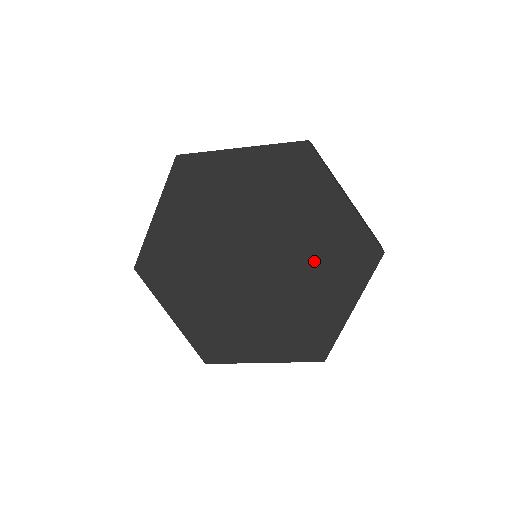
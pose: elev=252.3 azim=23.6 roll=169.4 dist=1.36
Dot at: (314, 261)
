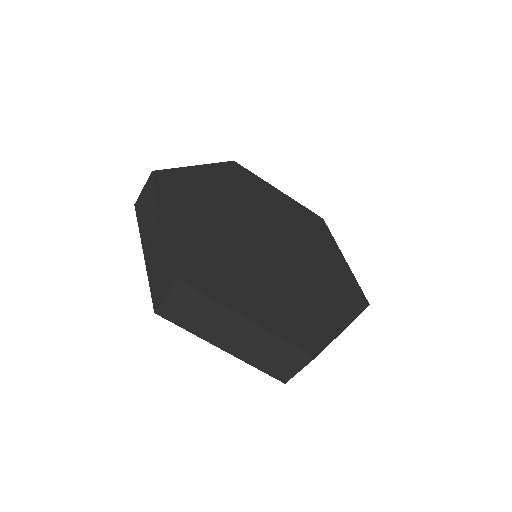
Dot at: (300, 232)
